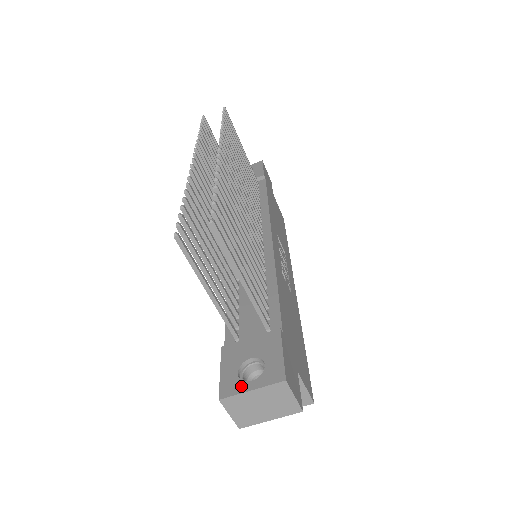
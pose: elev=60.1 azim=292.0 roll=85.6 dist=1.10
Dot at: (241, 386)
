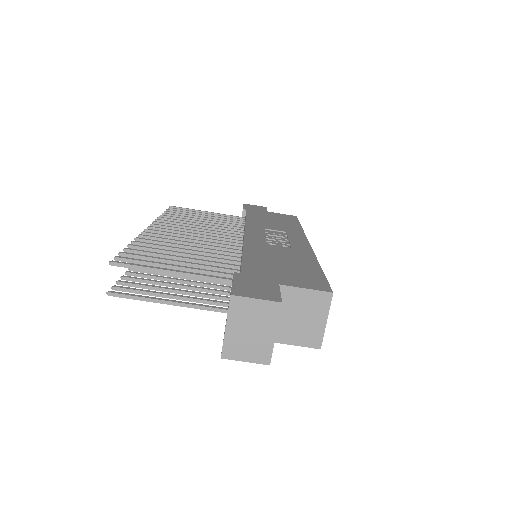
Dot at: (224, 333)
